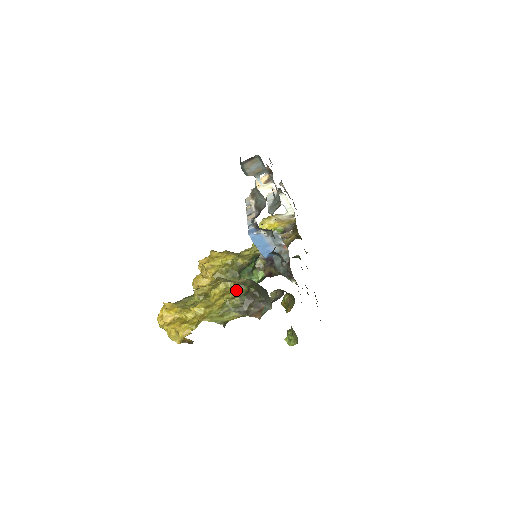
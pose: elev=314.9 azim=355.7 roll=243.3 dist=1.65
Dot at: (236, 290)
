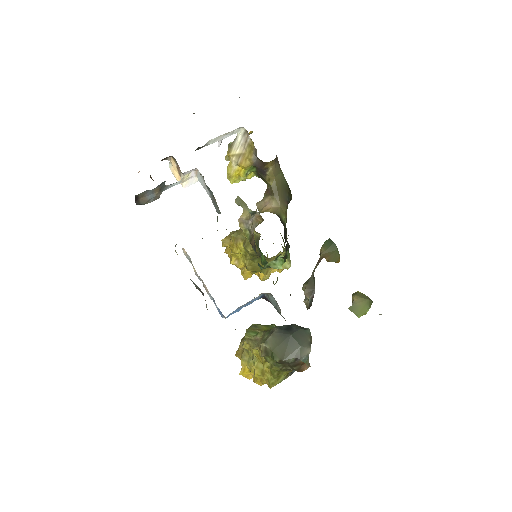
Dot at: (266, 359)
